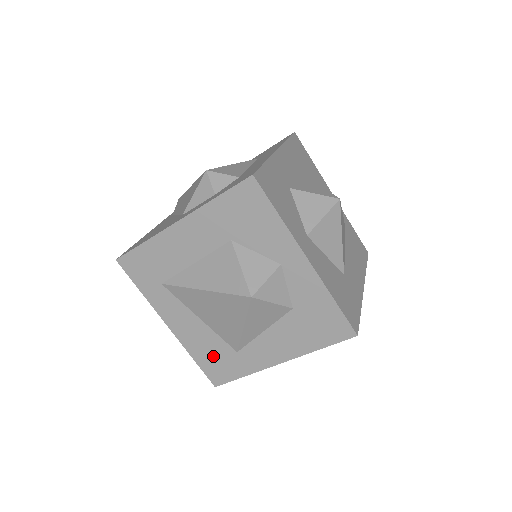
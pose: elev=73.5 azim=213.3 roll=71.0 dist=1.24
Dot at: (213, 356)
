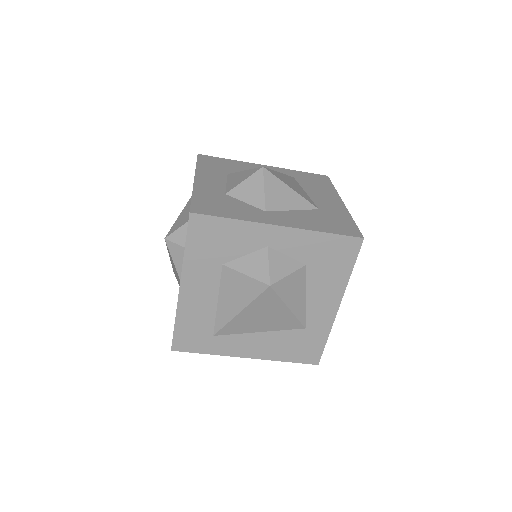
Dot at: (294, 347)
